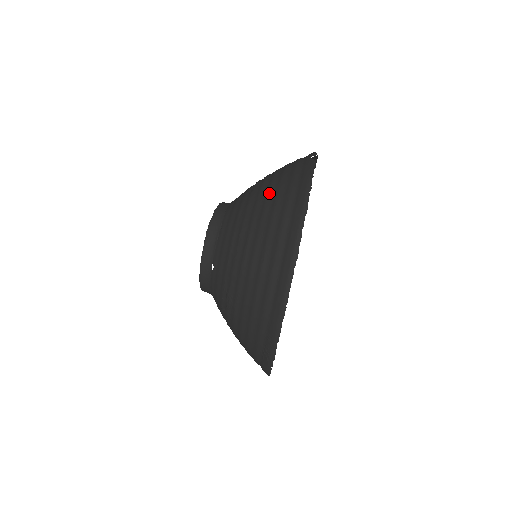
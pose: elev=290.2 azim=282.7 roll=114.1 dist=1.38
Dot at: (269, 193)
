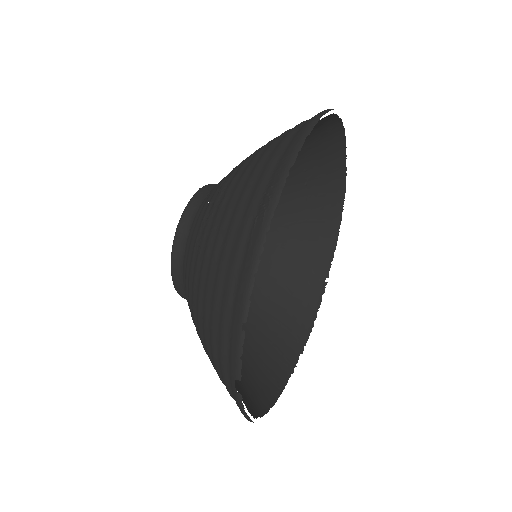
Dot at: occluded
